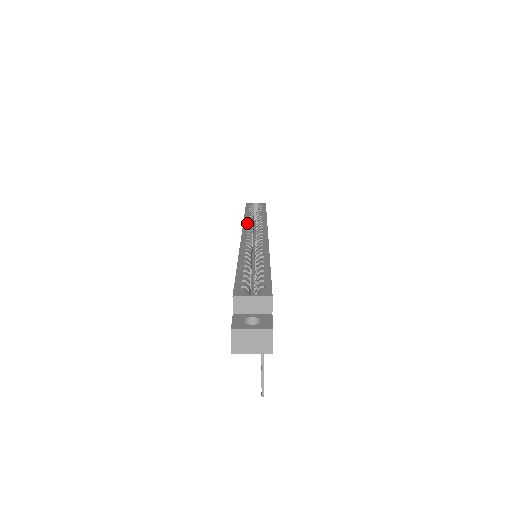
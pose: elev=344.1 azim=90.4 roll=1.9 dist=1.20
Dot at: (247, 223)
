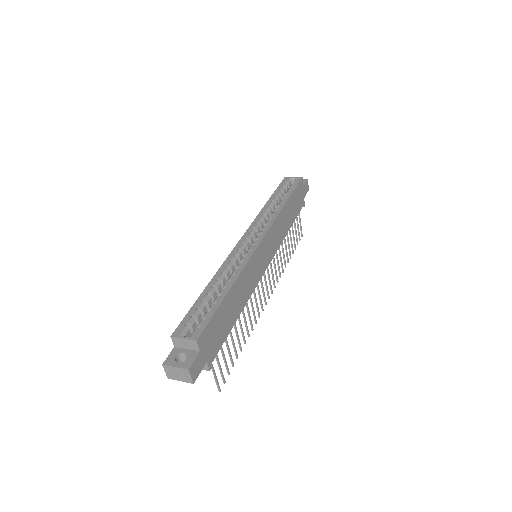
Dot at: (257, 219)
